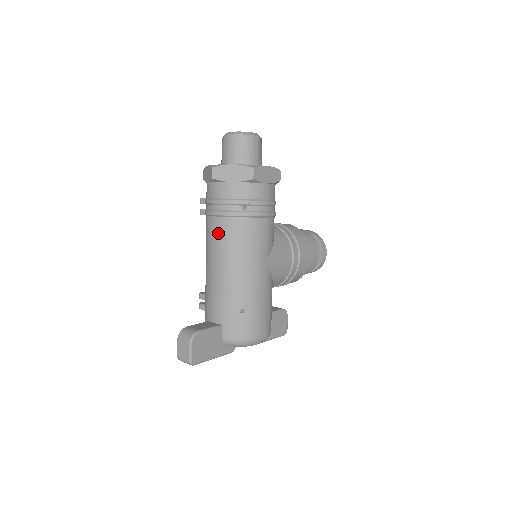
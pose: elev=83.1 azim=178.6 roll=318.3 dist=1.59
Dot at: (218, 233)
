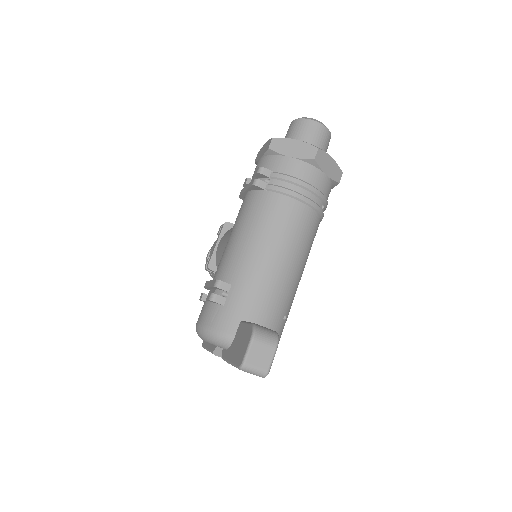
Dot at: (296, 220)
